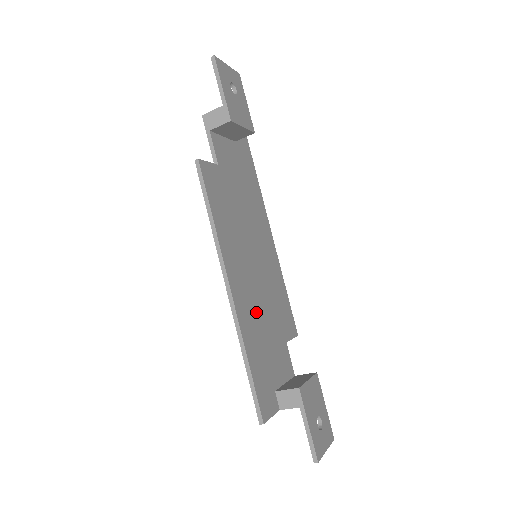
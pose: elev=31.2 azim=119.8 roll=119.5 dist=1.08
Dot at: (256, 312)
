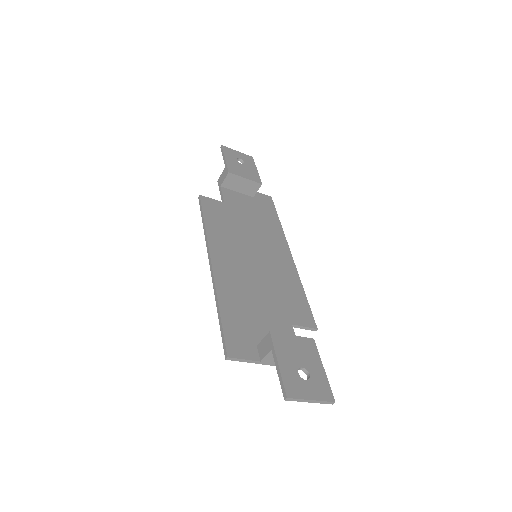
Dot at: (245, 288)
